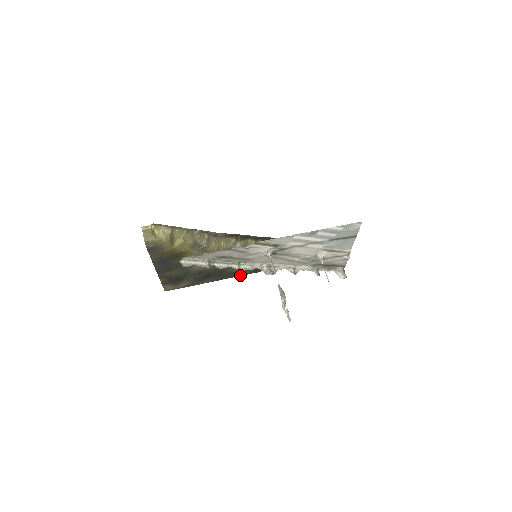
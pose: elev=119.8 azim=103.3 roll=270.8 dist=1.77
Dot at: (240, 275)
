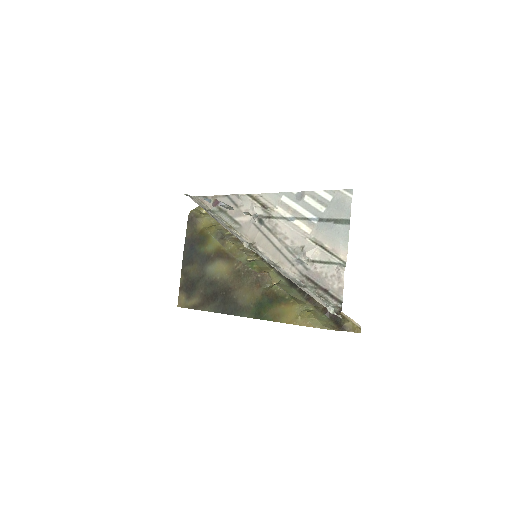
Dot at: (242, 315)
